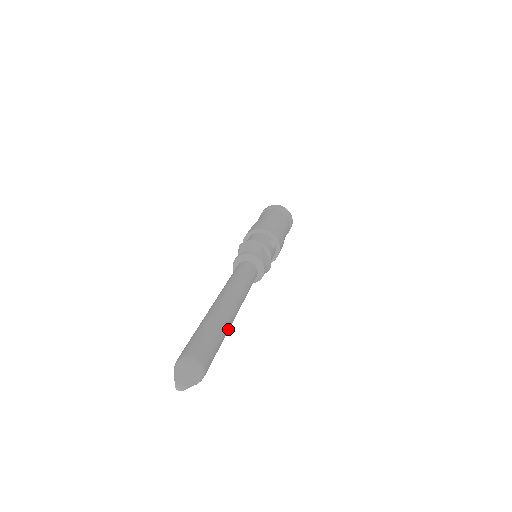
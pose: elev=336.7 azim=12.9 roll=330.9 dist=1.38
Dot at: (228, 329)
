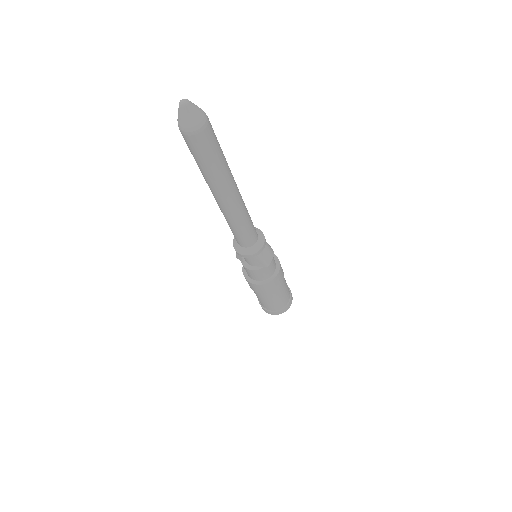
Dot at: (228, 167)
